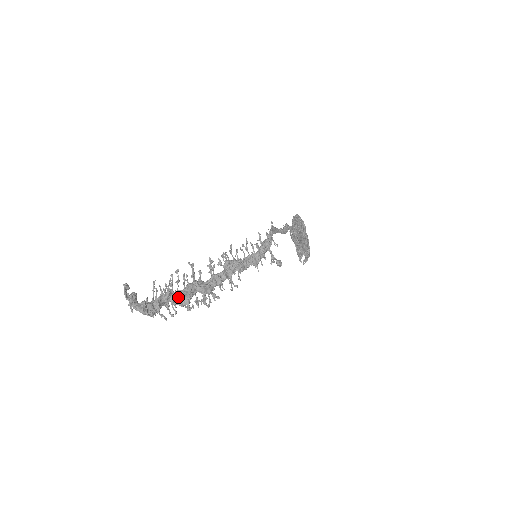
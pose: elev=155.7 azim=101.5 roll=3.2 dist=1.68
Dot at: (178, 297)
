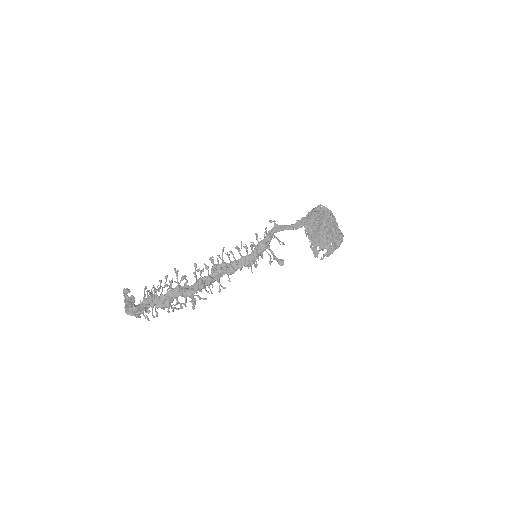
Dot at: (159, 301)
